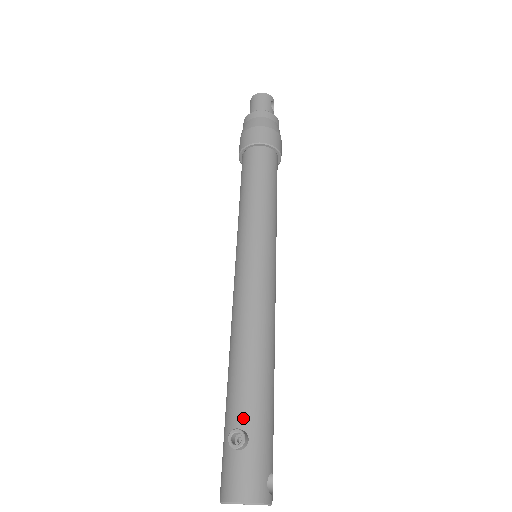
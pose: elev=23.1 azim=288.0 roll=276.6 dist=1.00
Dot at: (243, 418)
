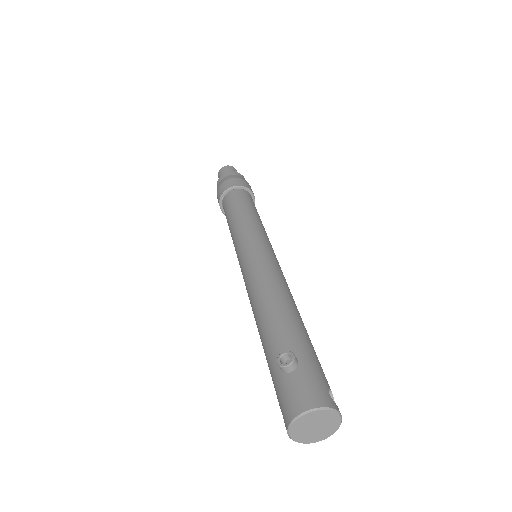
Dot at: (286, 348)
